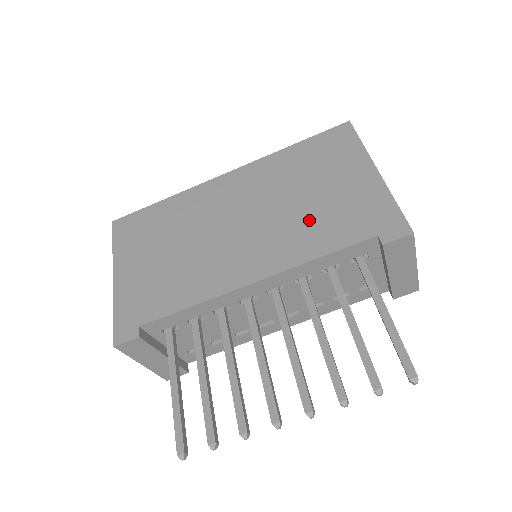
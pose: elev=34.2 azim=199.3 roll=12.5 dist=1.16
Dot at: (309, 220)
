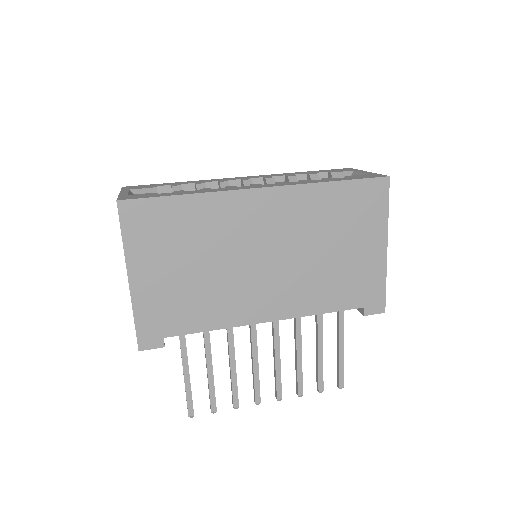
Dot at: (324, 278)
